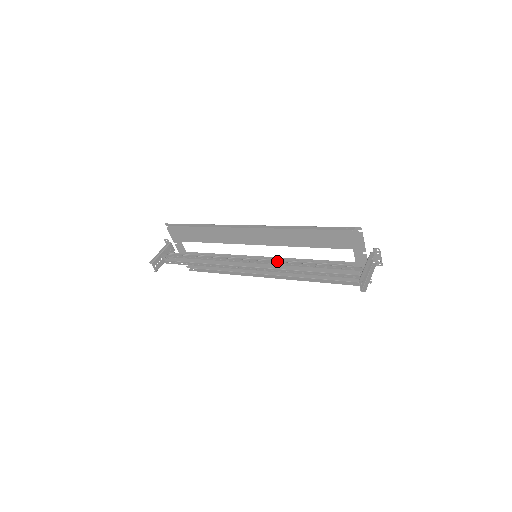
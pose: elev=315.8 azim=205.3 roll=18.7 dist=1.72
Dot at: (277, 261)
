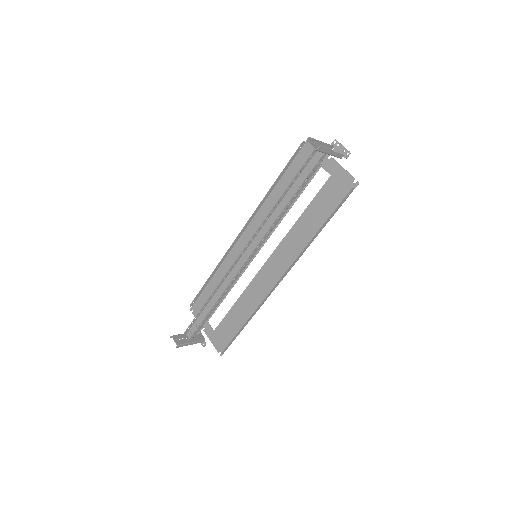
Dot at: (263, 227)
